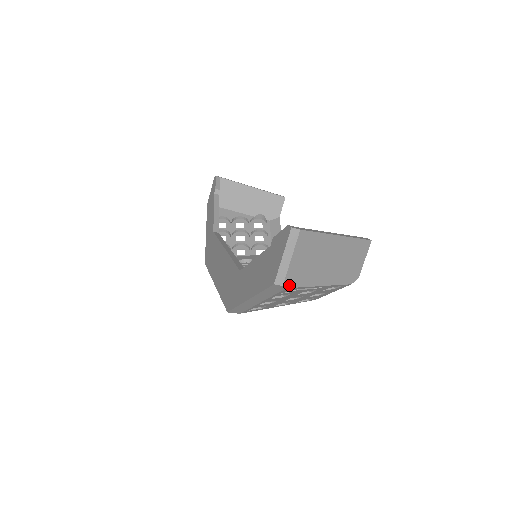
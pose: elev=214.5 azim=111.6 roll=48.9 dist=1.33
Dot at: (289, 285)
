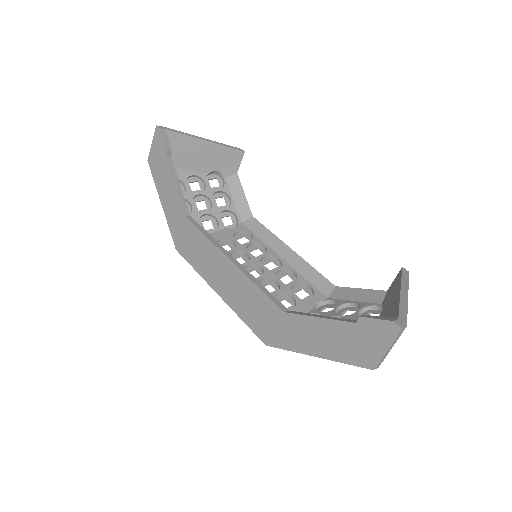
Dot at: occluded
